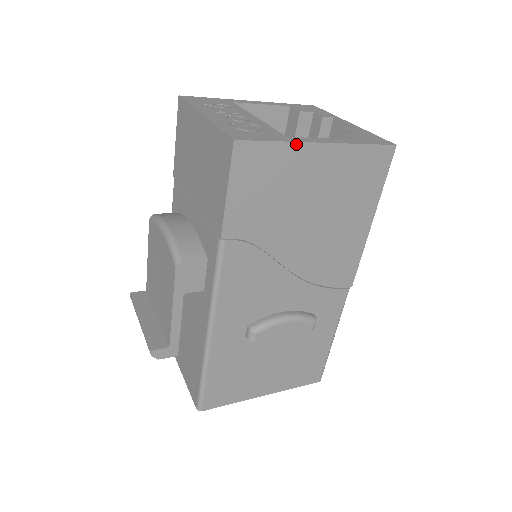
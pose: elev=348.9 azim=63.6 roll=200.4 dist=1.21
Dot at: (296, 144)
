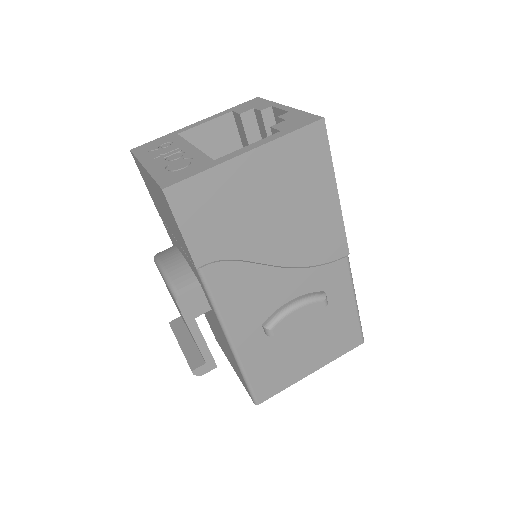
Dot at: (221, 165)
